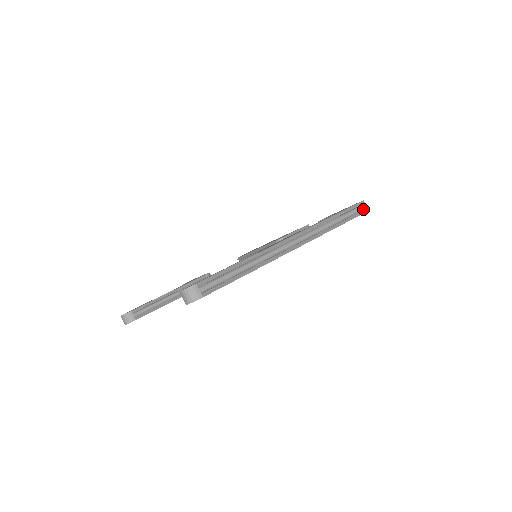
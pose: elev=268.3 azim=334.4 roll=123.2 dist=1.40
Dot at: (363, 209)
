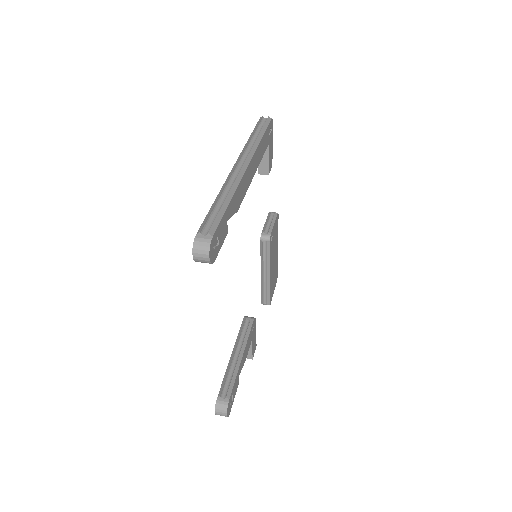
Dot at: (266, 119)
